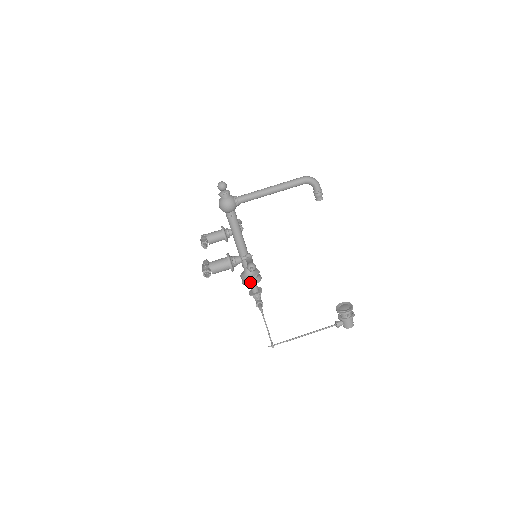
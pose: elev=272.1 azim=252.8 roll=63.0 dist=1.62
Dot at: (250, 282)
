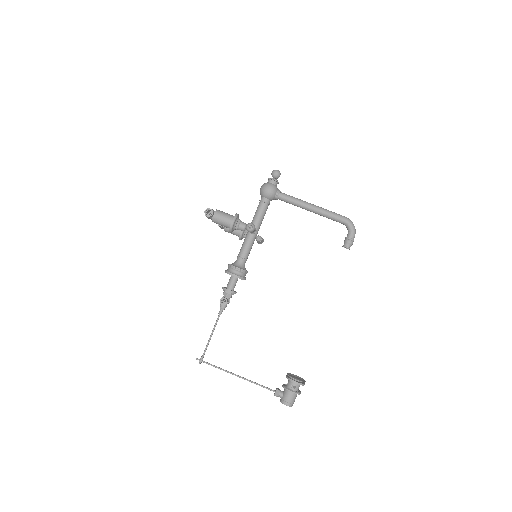
Dot at: (233, 272)
